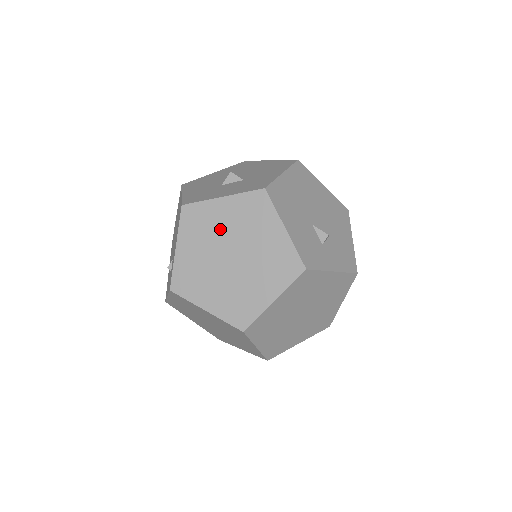
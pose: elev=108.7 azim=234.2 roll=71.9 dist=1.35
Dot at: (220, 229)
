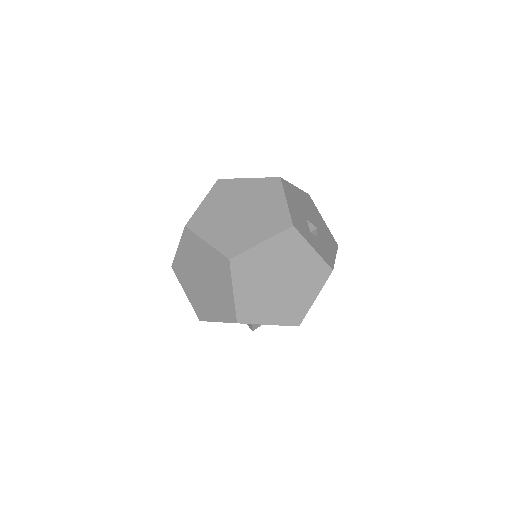
Dot at: (239, 195)
